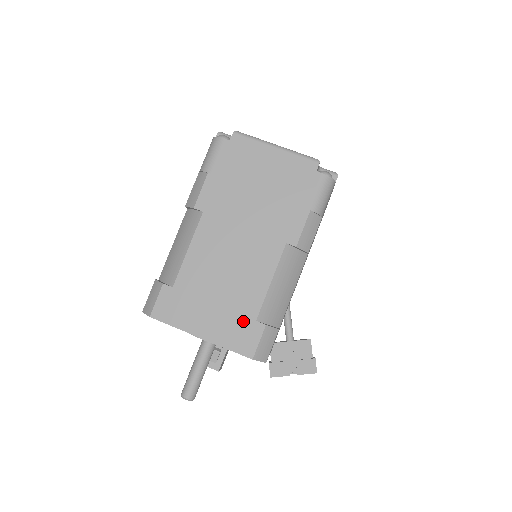
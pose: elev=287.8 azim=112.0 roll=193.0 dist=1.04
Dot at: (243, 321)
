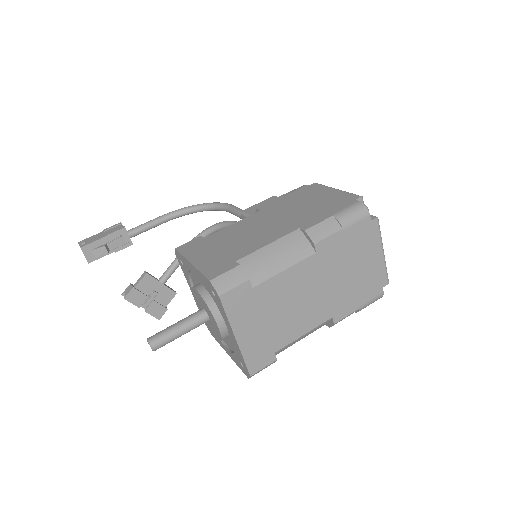
Dot at: (269, 347)
